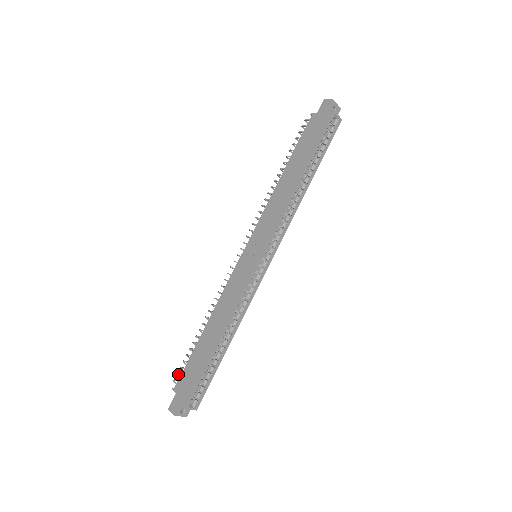
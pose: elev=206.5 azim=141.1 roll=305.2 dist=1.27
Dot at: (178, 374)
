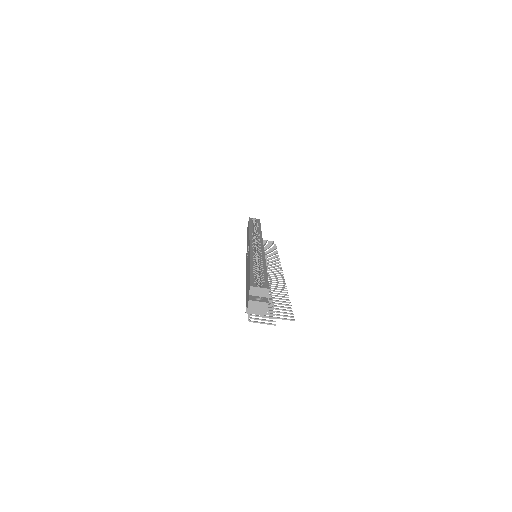
Dot at: (251, 318)
